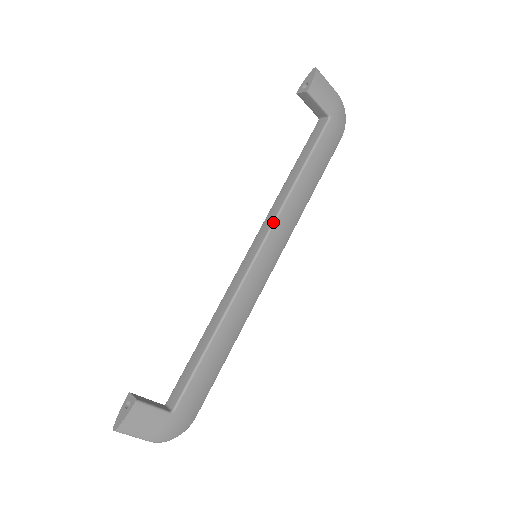
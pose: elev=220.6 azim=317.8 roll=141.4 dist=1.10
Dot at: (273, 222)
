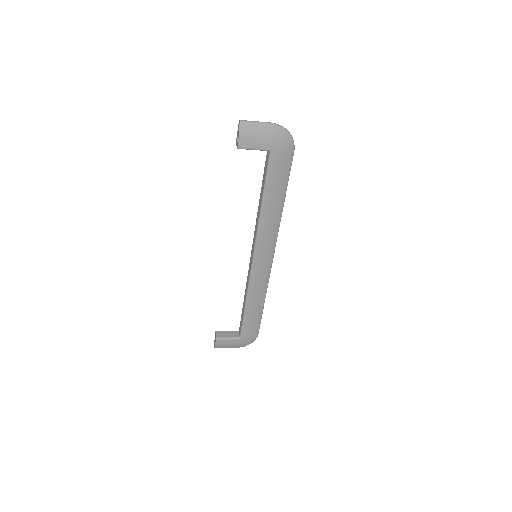
Dot at: (256, 238)
